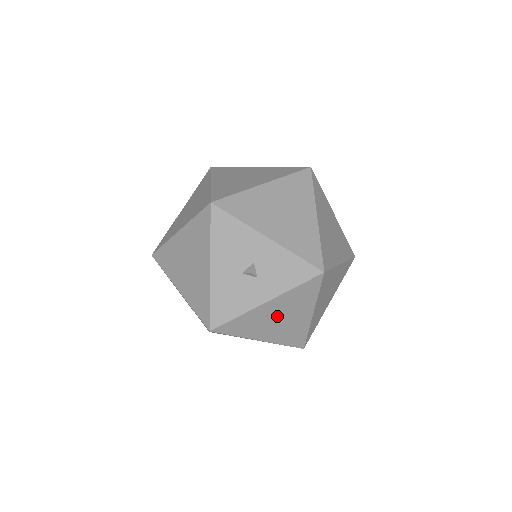
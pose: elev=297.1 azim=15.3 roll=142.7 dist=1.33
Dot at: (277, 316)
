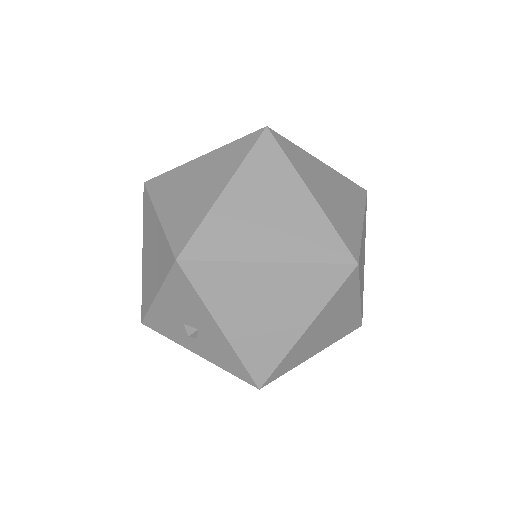
Dot at: occluded
